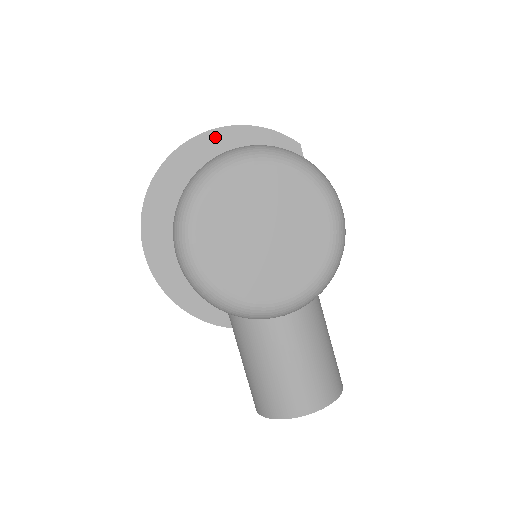
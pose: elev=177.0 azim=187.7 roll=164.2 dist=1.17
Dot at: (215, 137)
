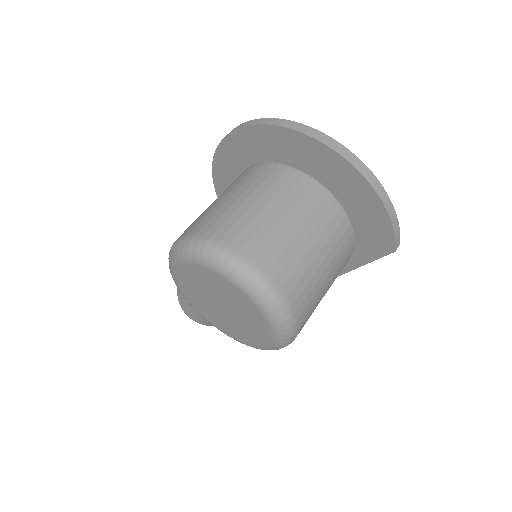
Dot at: (349, 172)
